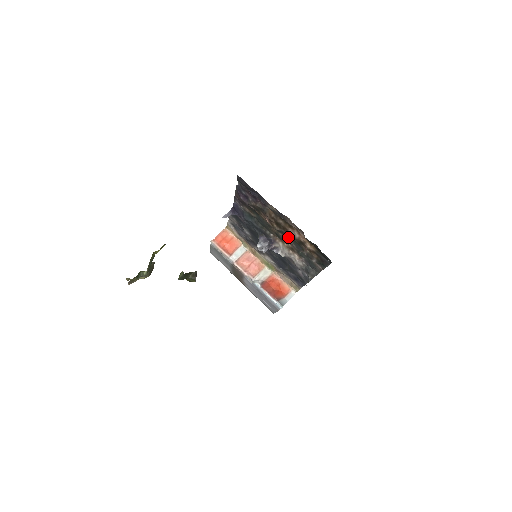
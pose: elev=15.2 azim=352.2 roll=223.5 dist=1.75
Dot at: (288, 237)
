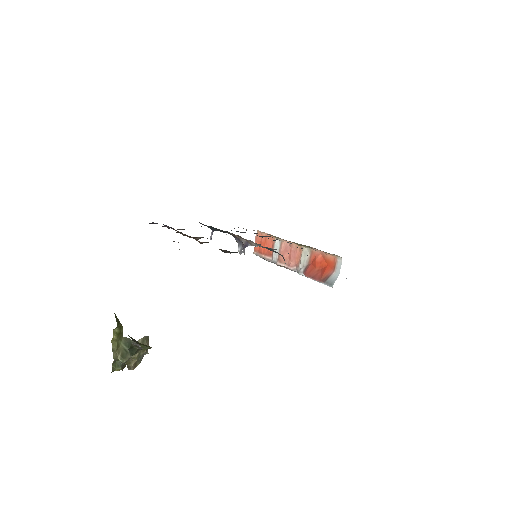
Dot at: occluded
